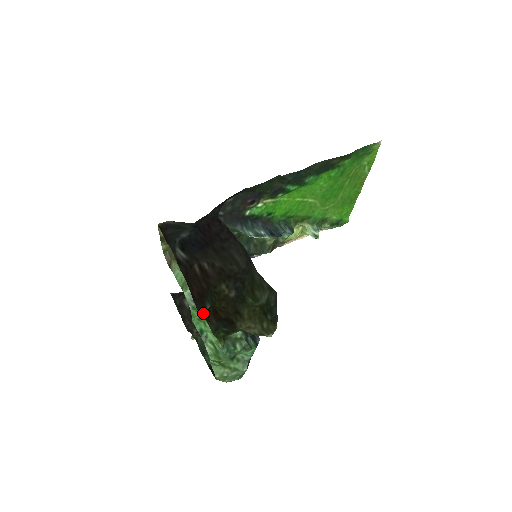
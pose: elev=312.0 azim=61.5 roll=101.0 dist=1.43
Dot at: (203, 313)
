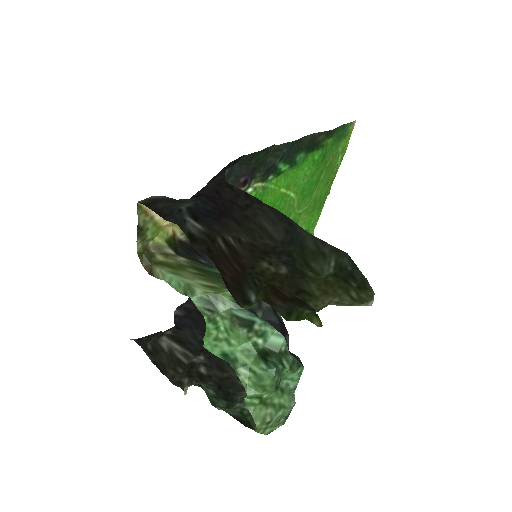
Dot at: occluded
